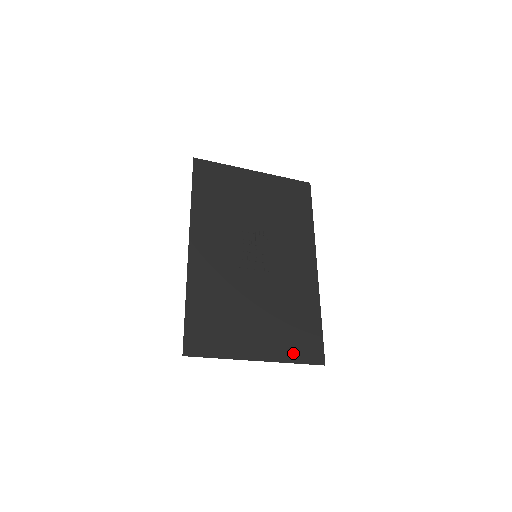
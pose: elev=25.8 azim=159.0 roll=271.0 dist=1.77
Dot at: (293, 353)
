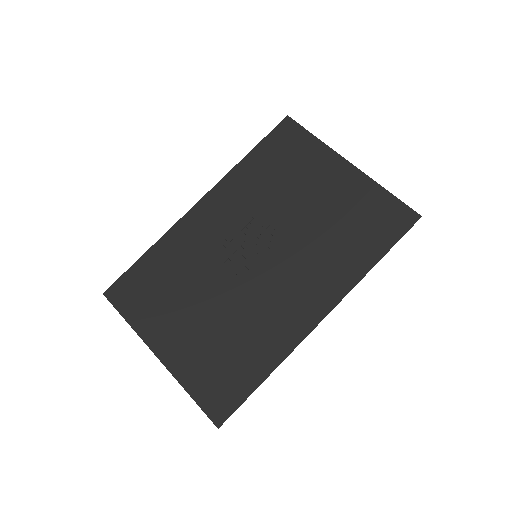
Dot at: (197, 382)
